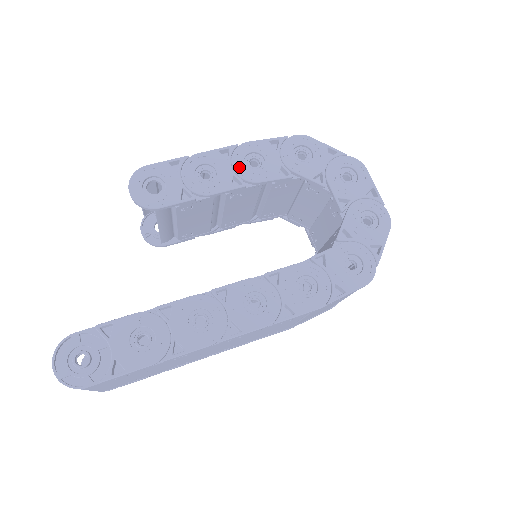
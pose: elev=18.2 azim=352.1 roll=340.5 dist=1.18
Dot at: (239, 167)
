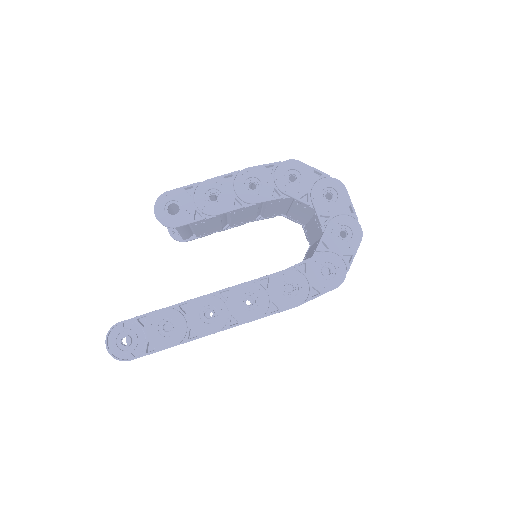
Dot at: (240, 190)
